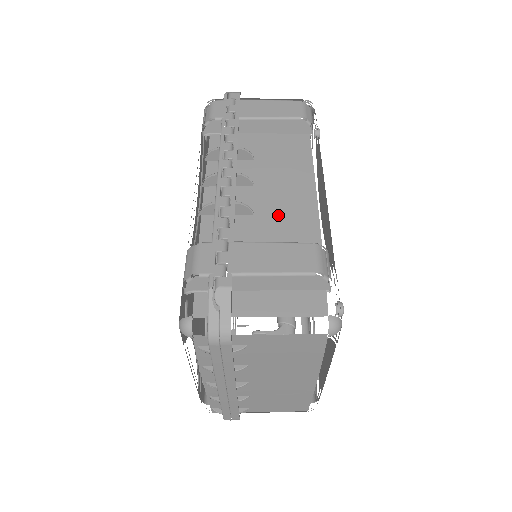
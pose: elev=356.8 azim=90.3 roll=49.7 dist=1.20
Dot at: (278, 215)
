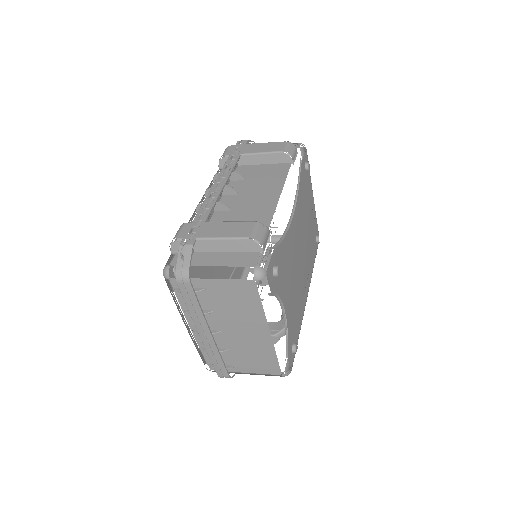
Dot at: (247, 211)
